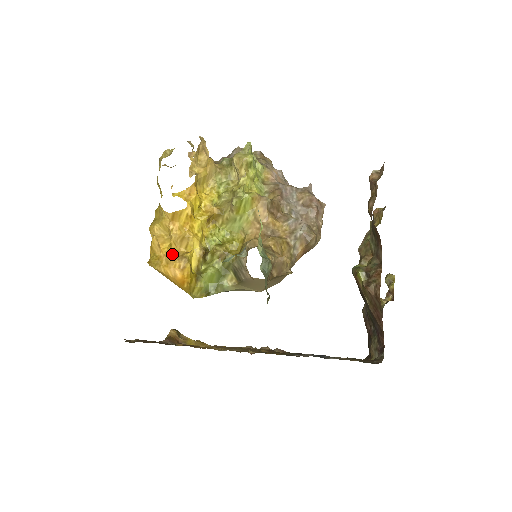
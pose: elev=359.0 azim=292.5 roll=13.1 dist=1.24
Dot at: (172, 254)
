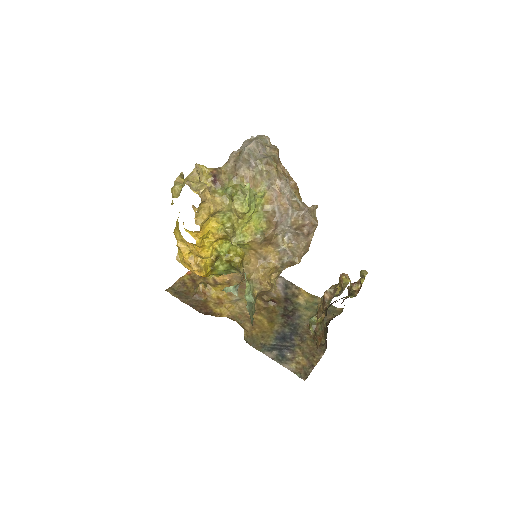
Dot at: (192, 260)
